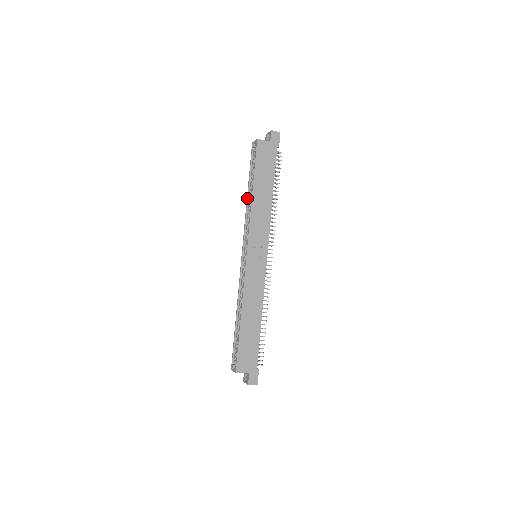
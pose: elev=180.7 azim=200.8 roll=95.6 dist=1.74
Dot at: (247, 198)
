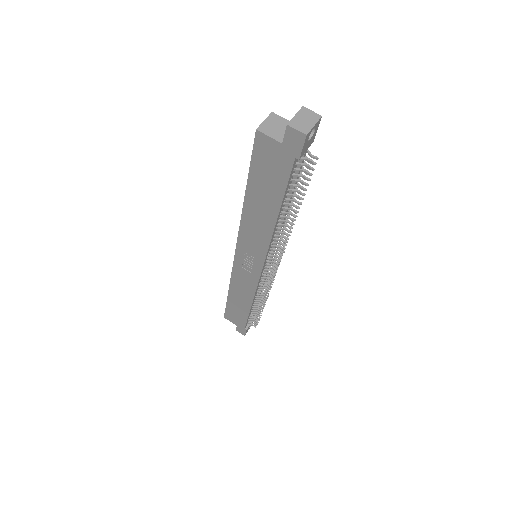
Dot at: occluded
